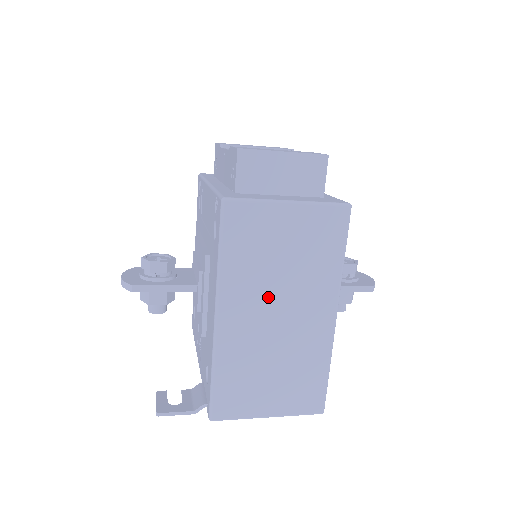
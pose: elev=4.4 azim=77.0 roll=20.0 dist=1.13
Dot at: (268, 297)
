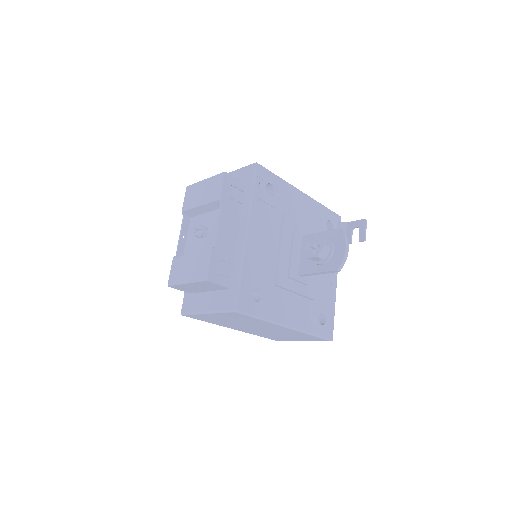
Dot at: (245, 326)
